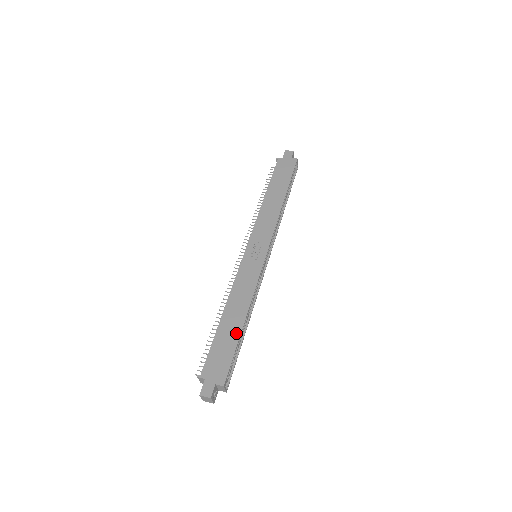
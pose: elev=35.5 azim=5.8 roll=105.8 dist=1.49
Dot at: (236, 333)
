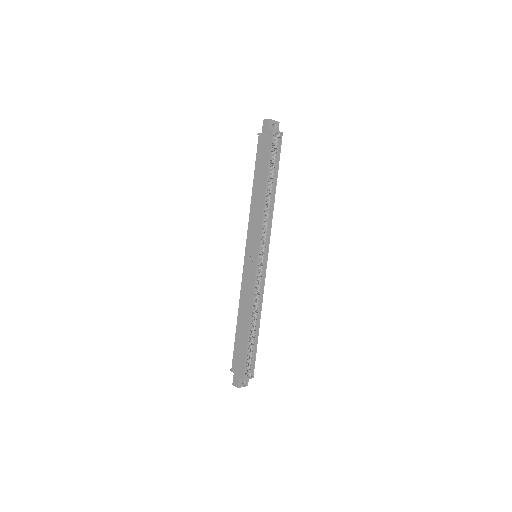
Dot at: (246, 337)
